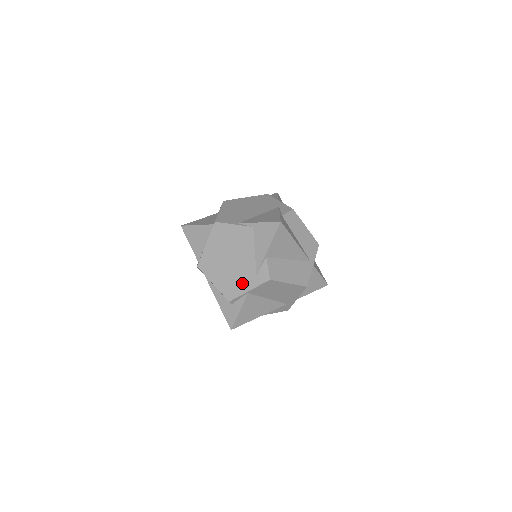
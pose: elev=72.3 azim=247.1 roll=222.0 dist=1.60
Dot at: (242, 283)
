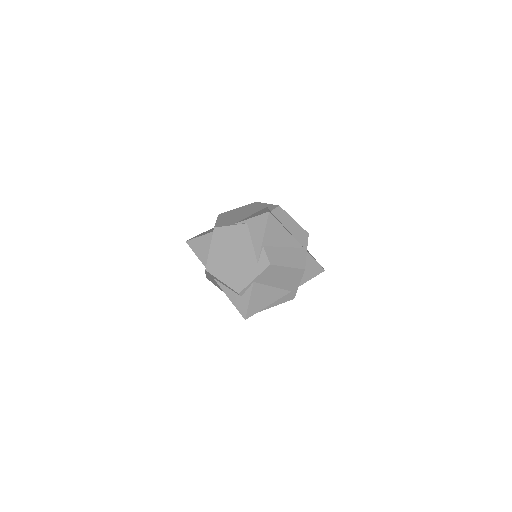
Dot at: (247, 274)
